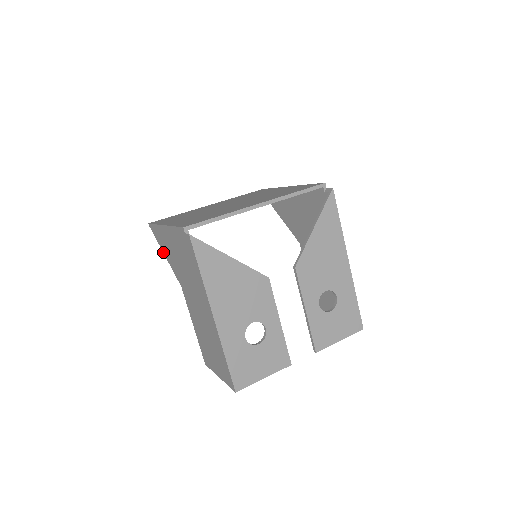
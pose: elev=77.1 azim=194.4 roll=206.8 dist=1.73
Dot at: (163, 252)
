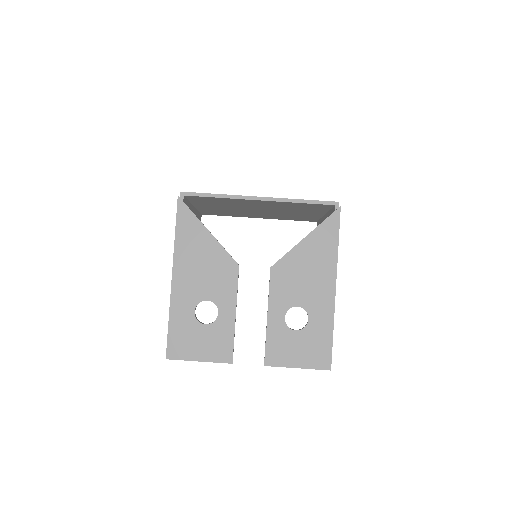
Dot at: occluded
